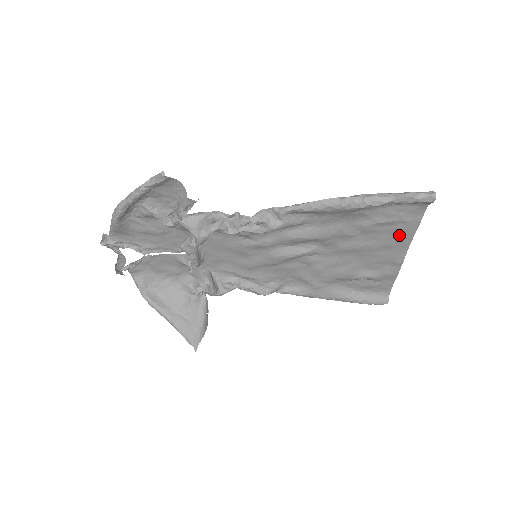
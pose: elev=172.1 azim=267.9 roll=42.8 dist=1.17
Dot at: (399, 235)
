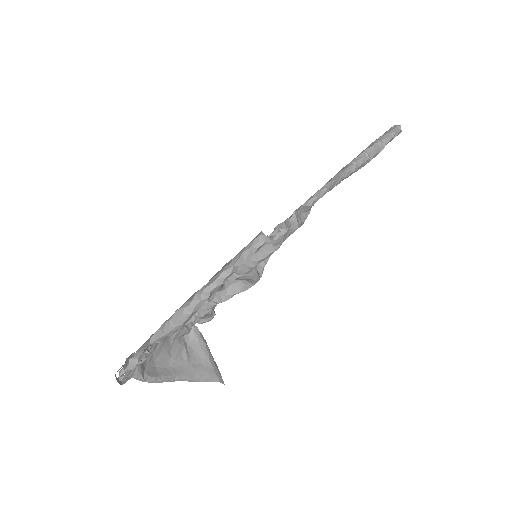
Dot at: occluded
